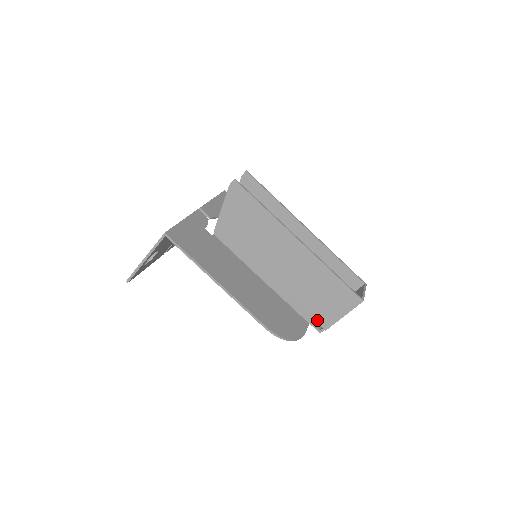
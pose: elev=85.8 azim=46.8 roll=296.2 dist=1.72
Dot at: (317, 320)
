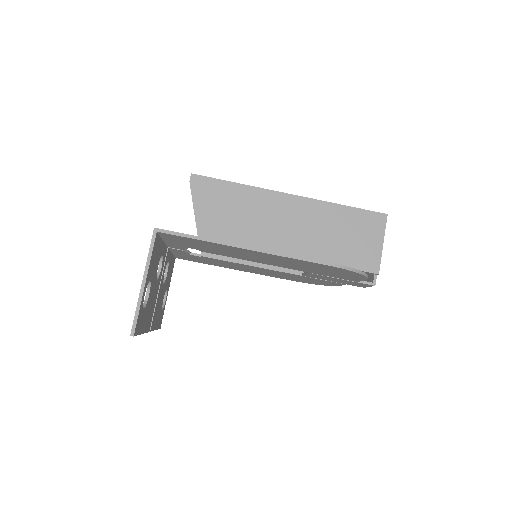
Dot at: (363, 269)
